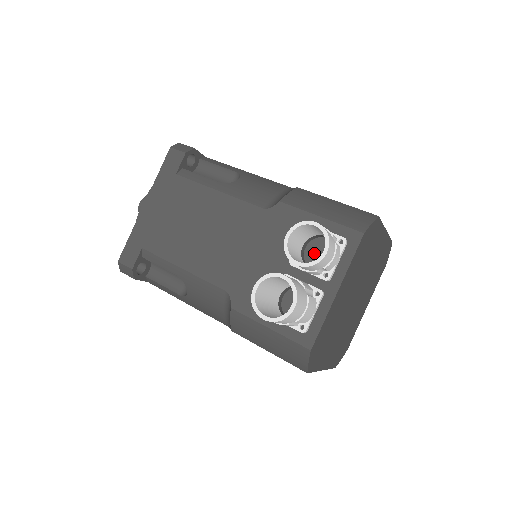
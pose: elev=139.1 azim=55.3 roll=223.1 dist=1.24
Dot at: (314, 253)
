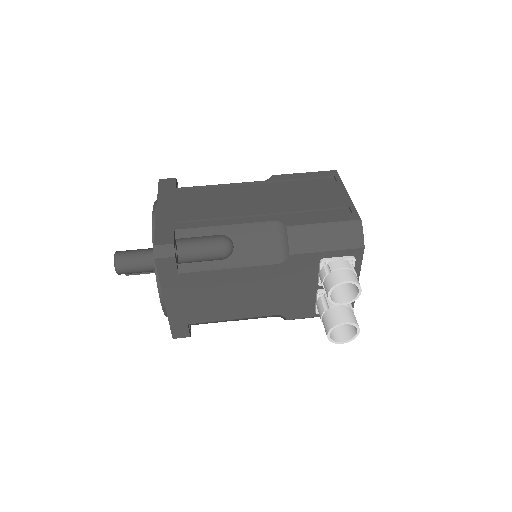
Dot at: occluded
